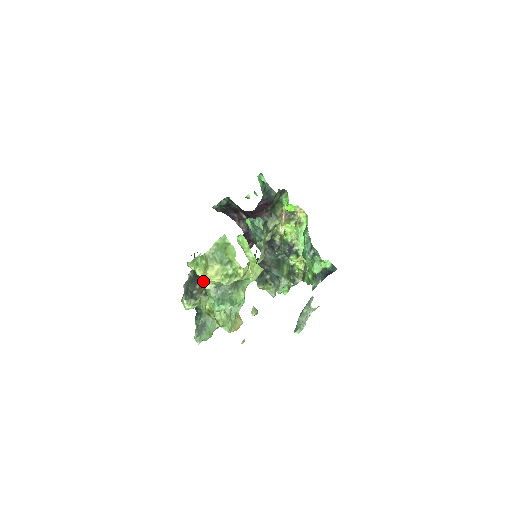
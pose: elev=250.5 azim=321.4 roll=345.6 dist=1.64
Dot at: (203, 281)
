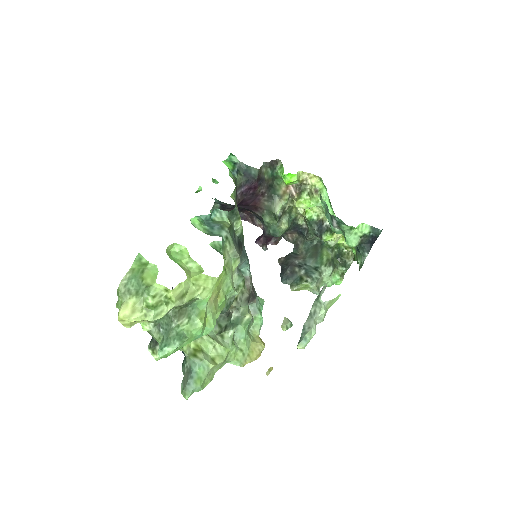
Dot at: (124, 326)
